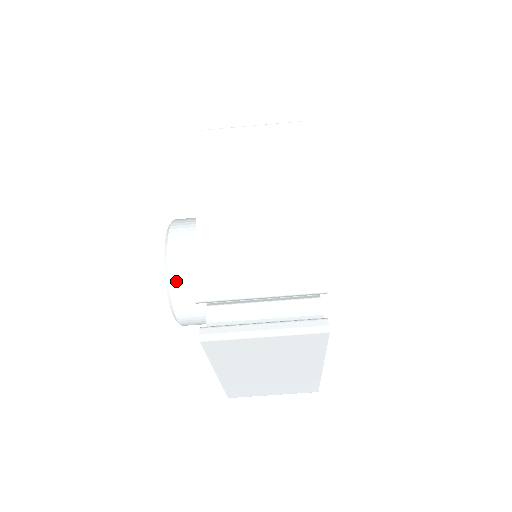
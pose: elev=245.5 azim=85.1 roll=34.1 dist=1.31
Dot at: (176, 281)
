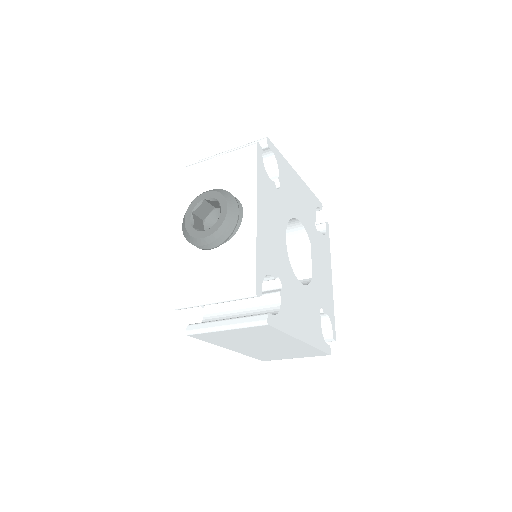
Dot at: occluded
